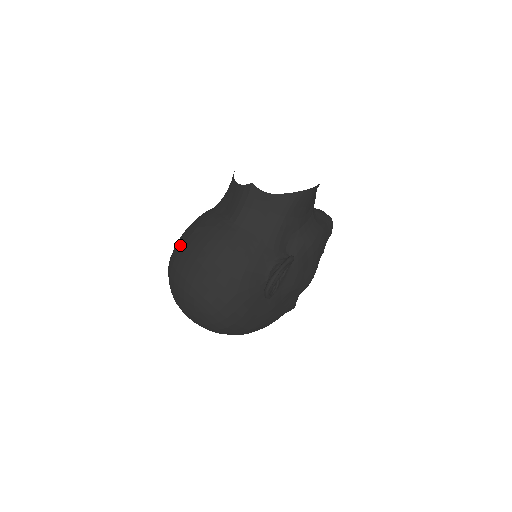
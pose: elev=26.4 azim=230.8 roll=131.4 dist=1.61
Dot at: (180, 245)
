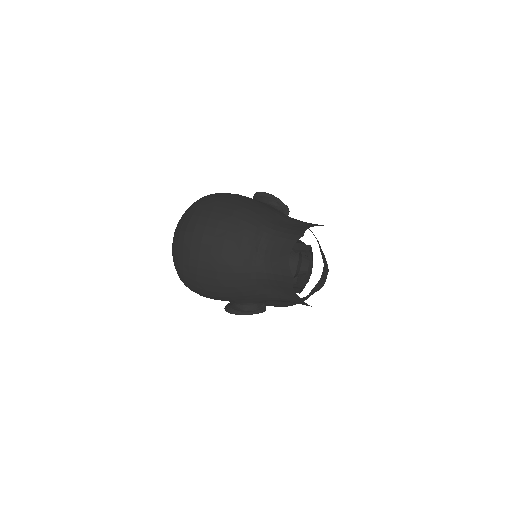
Dot at: (212, 231)
